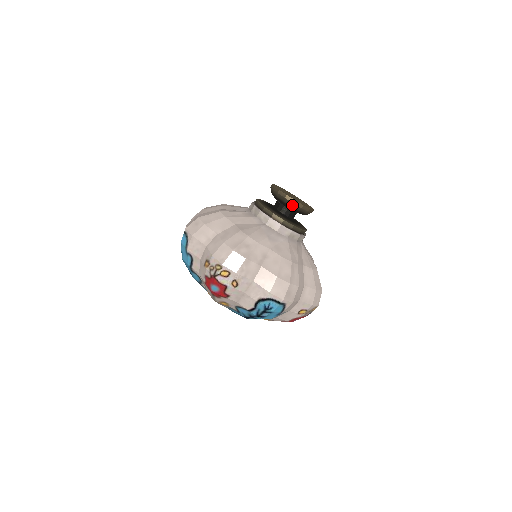
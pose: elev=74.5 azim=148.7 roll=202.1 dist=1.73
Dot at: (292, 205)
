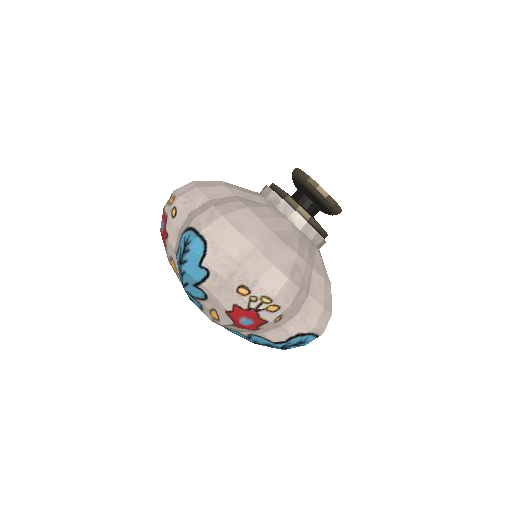
Dot at: (330, 207)
